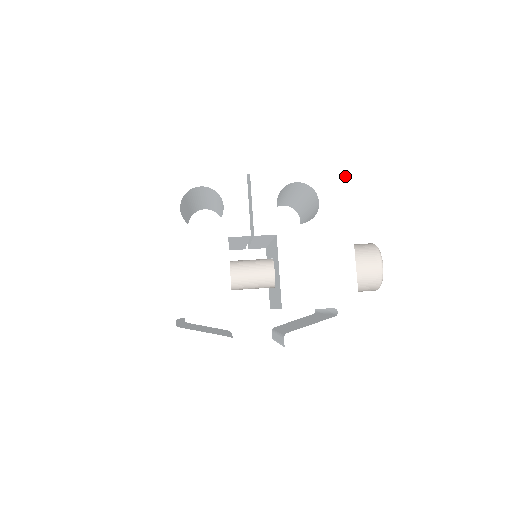
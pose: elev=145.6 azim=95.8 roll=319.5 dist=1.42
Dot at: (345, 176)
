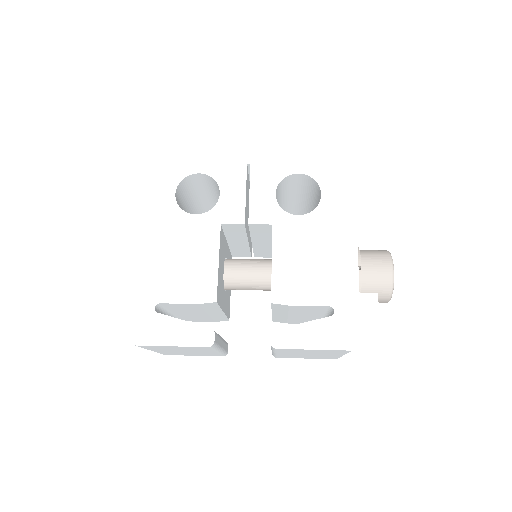
Dot at: (351, 170)
